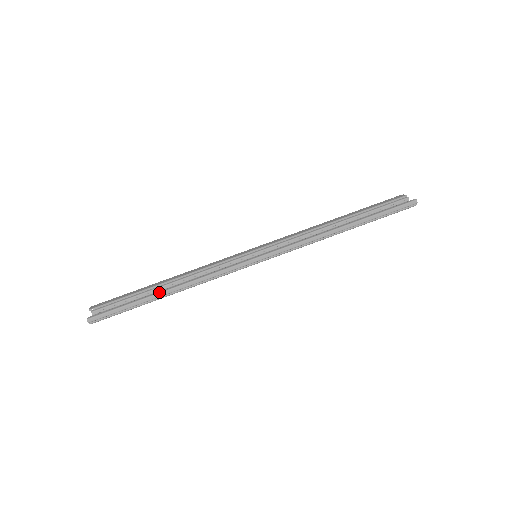
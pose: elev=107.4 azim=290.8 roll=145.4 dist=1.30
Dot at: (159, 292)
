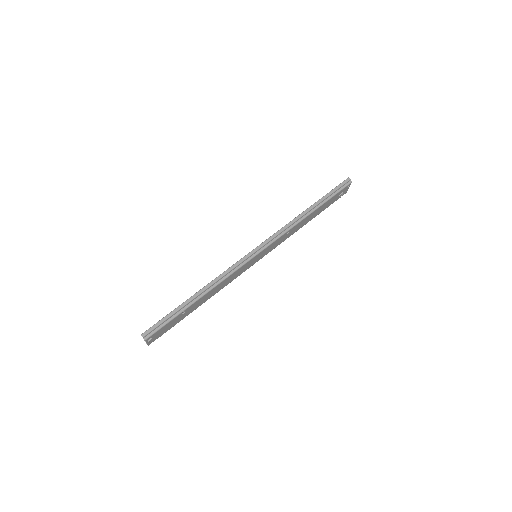
Dot at: (191, 296)
